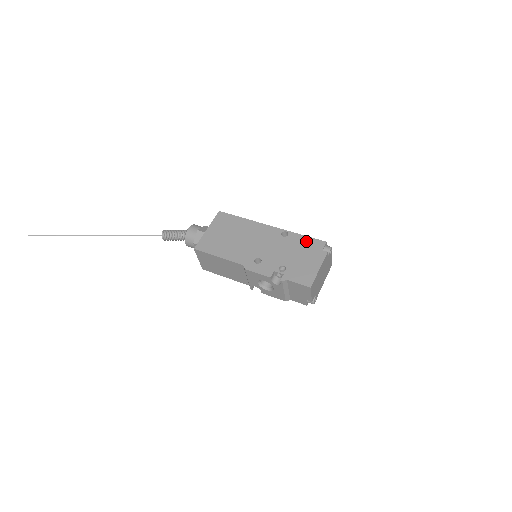
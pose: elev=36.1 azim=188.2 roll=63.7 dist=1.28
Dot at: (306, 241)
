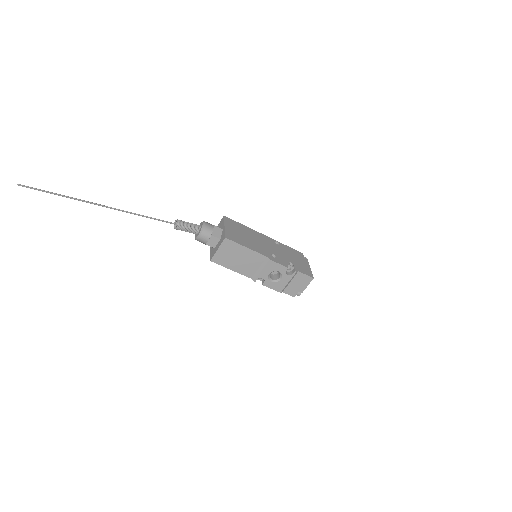
Dot at: (292, 250)
